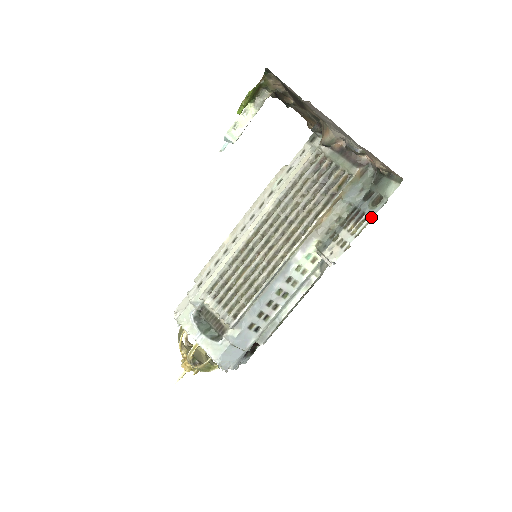
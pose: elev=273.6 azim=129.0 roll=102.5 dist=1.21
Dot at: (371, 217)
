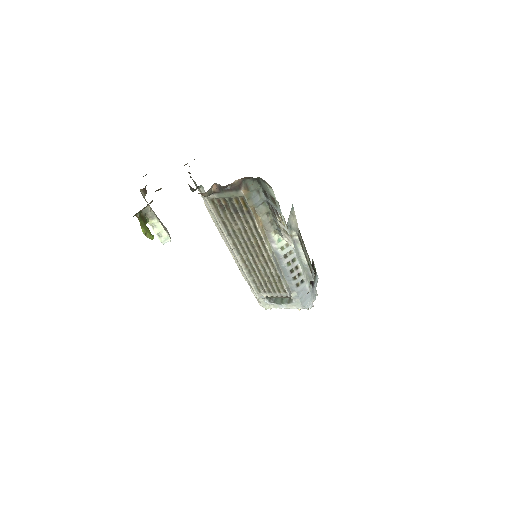
Dot at: (281, 215)
